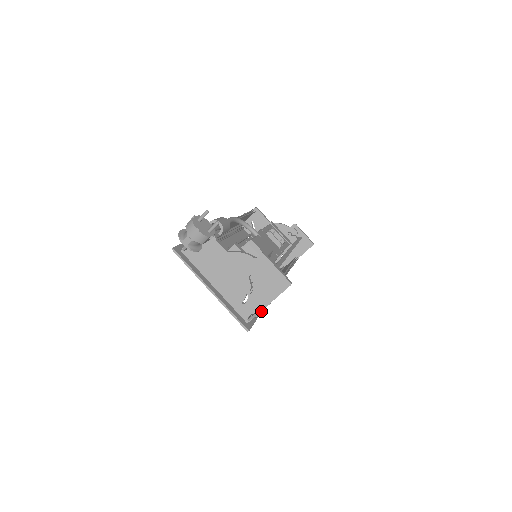
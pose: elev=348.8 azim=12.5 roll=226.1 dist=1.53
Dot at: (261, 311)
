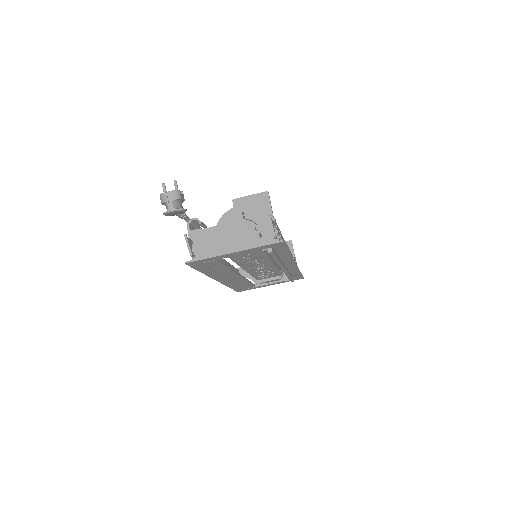
Dot at: (269, 215)
